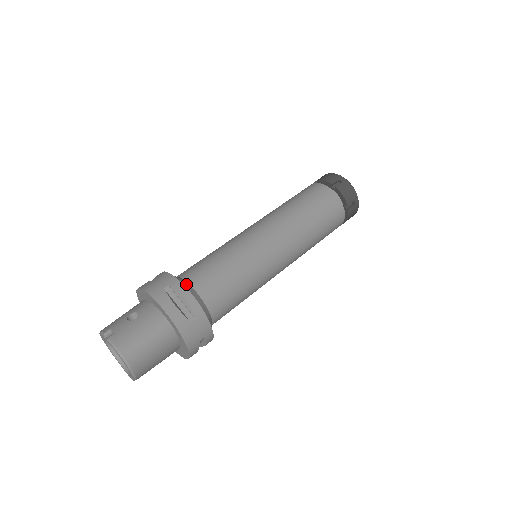
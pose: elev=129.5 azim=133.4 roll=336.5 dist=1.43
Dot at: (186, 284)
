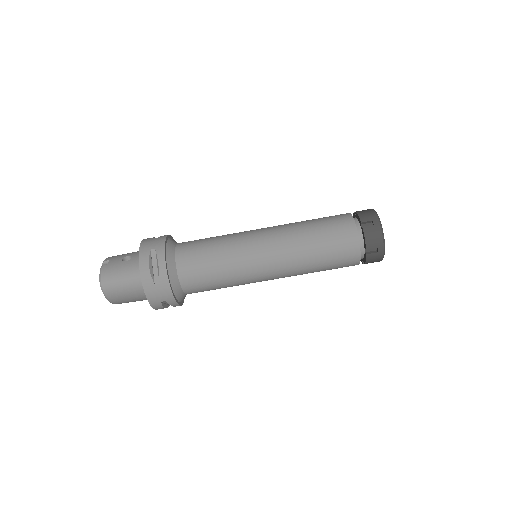
Dot at: (171, 254)
